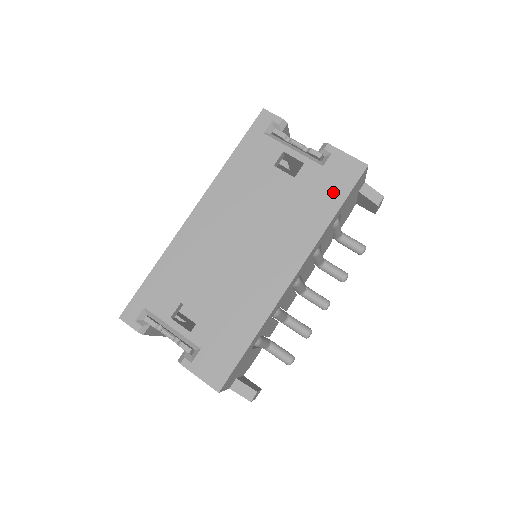
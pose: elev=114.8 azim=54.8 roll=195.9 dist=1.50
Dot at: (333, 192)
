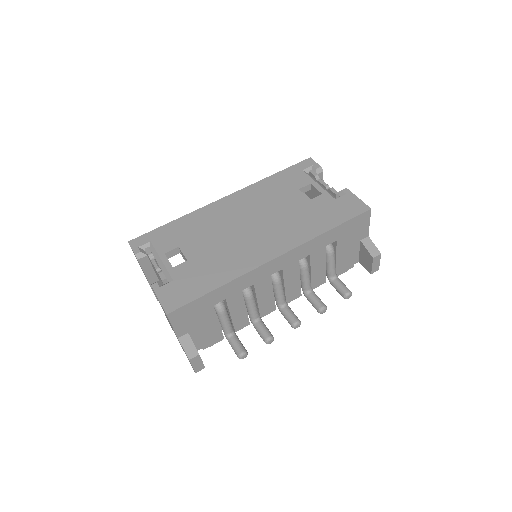
Dot at: (335, 216)
